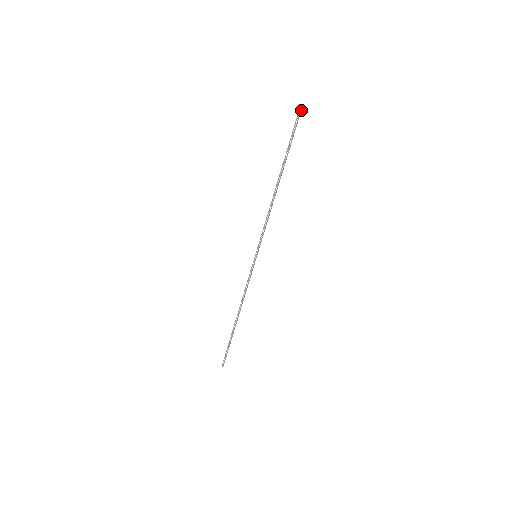
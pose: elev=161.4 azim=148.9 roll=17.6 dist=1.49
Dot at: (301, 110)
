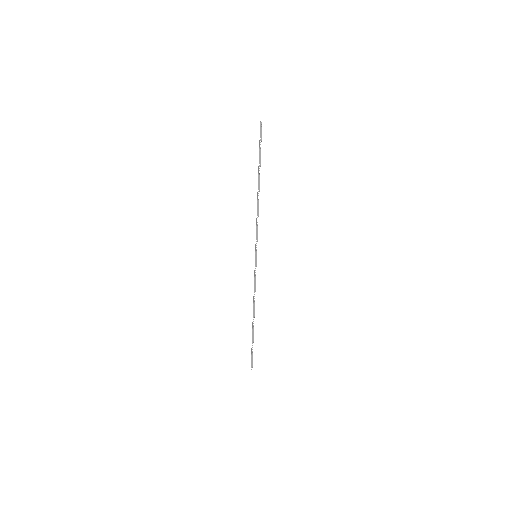
Dot at: (261, 124)
